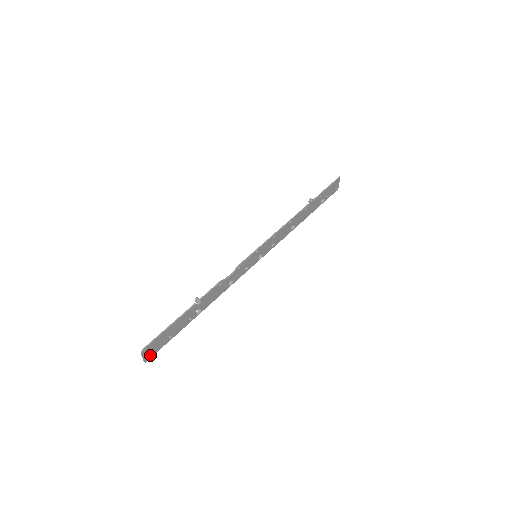
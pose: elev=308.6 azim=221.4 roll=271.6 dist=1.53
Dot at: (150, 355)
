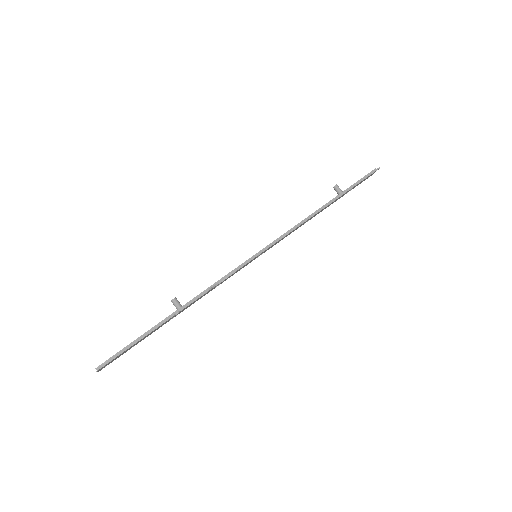
Dot at: (106, 365)
